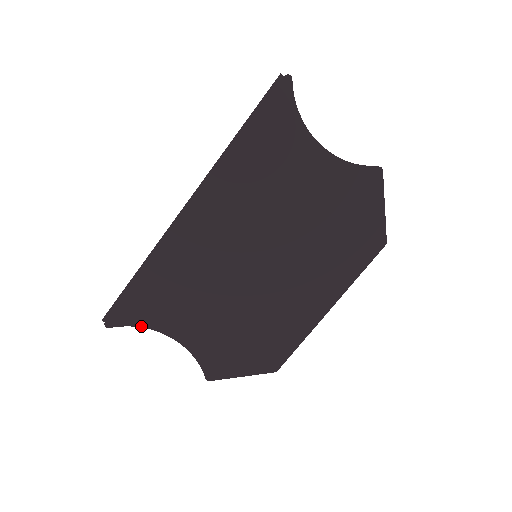
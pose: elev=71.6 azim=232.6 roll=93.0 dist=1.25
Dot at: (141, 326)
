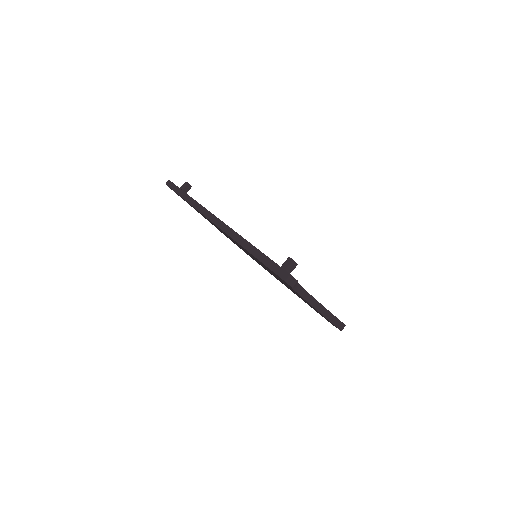
Dot at: occluded
